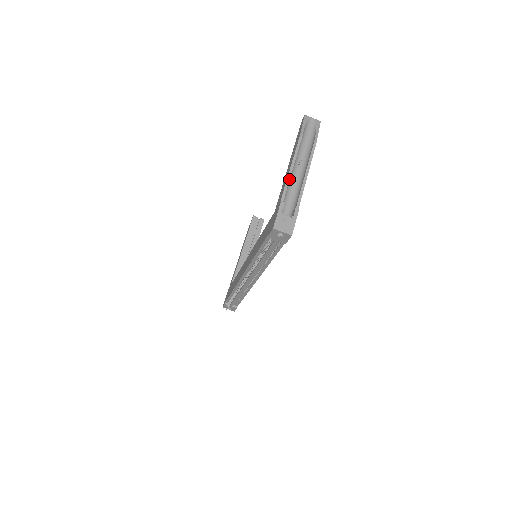
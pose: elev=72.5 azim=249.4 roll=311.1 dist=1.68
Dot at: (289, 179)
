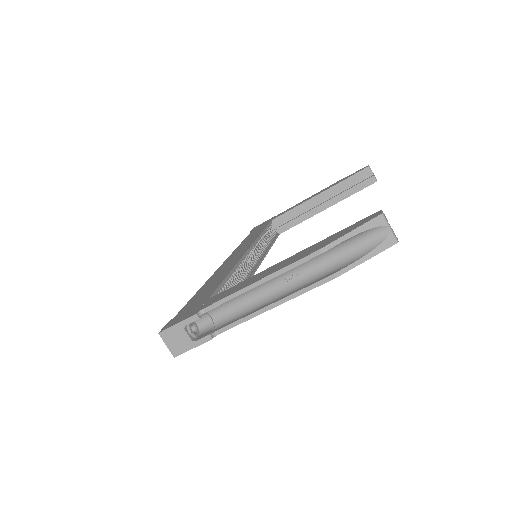
Dot at: (240, 294)
